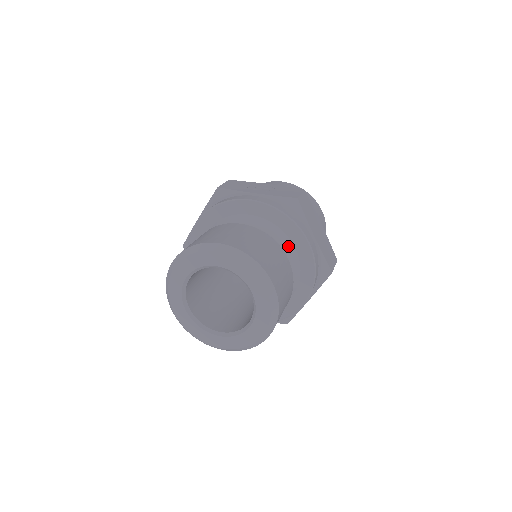
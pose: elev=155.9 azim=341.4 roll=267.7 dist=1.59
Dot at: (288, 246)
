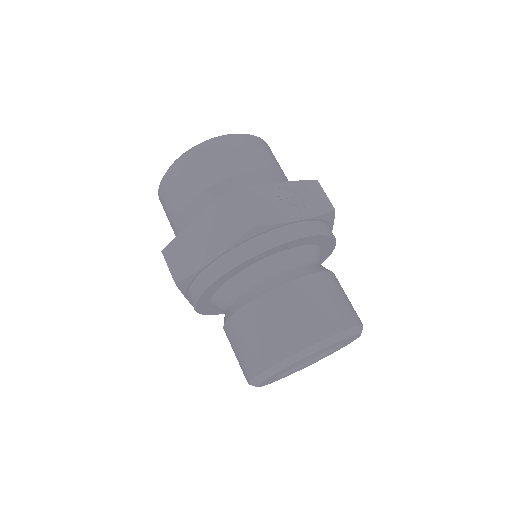
Dot at: occluded
